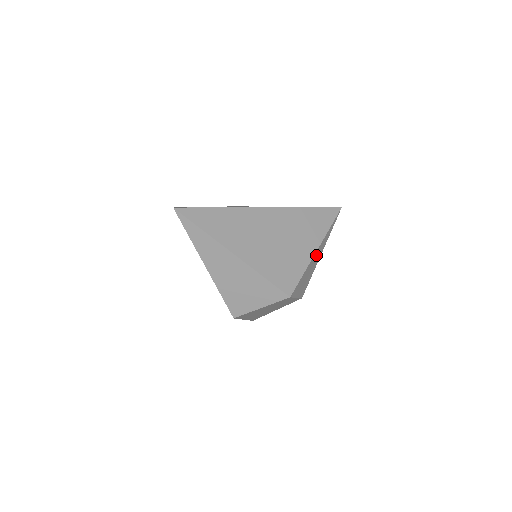
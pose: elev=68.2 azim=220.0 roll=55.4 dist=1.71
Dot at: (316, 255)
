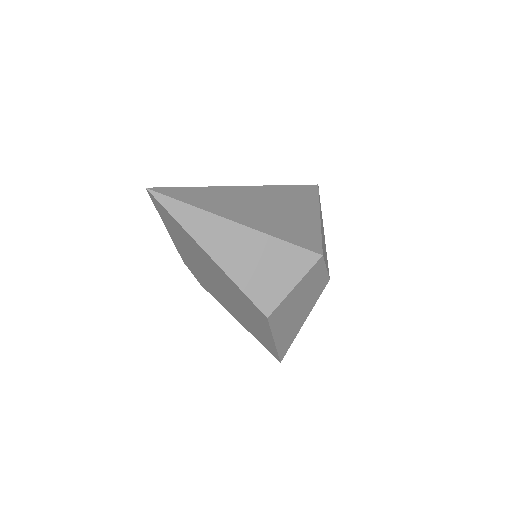
Dot at: occluded
